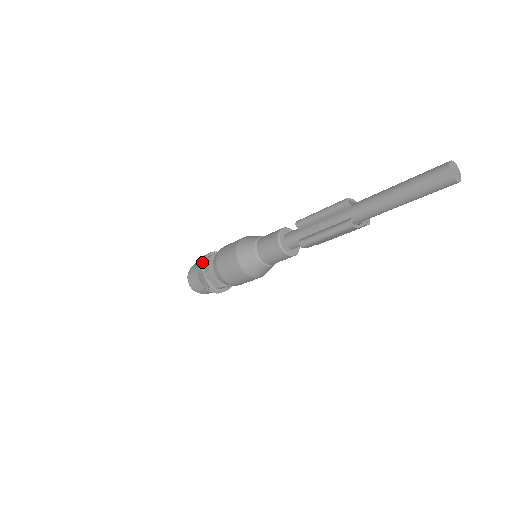
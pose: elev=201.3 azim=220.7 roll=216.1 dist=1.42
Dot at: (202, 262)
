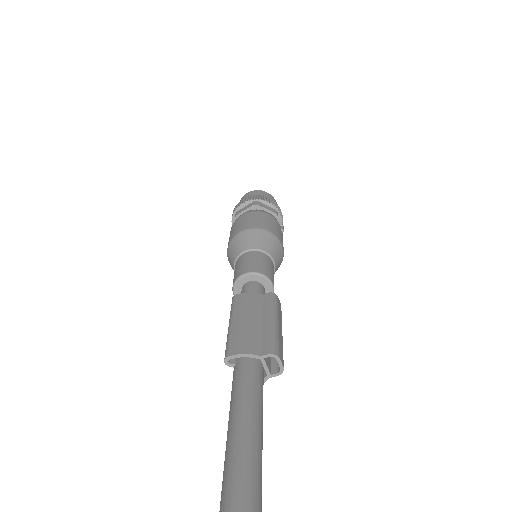
Dot at: (231, 221)
